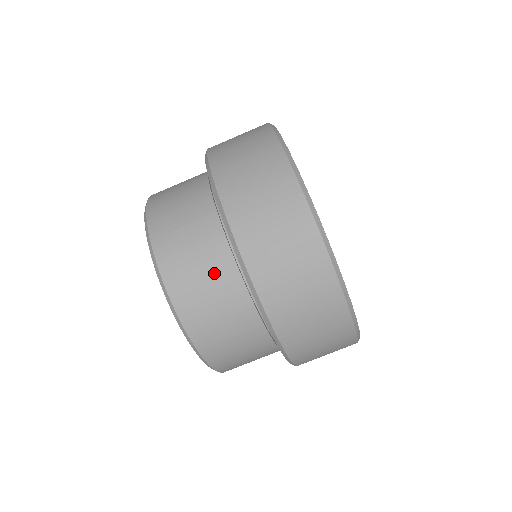
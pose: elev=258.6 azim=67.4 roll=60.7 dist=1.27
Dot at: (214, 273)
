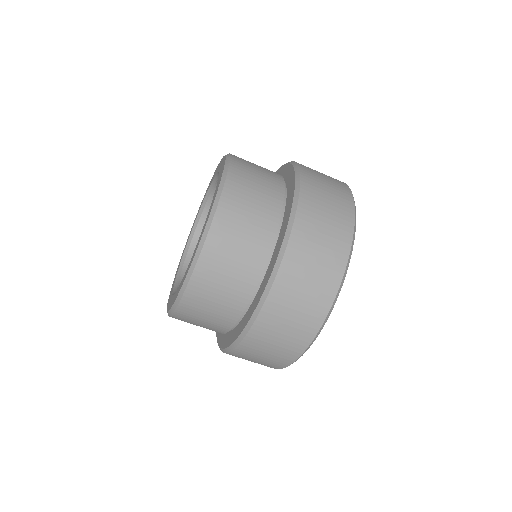
Dot at: (260, 216)
